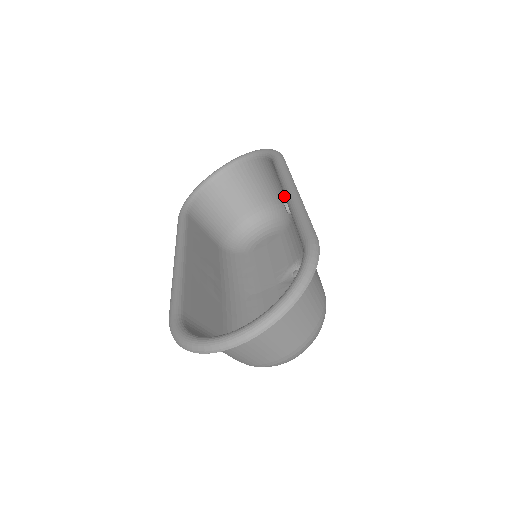
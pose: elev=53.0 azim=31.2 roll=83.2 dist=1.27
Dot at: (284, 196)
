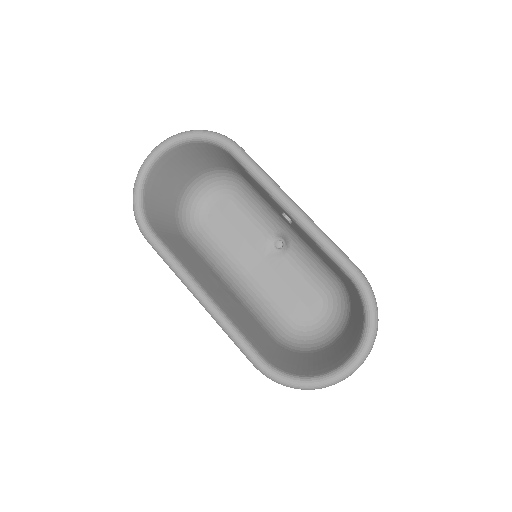
Dot at: (230, 167)
